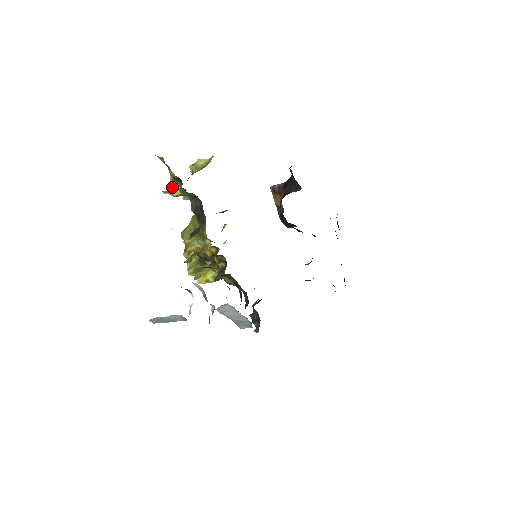
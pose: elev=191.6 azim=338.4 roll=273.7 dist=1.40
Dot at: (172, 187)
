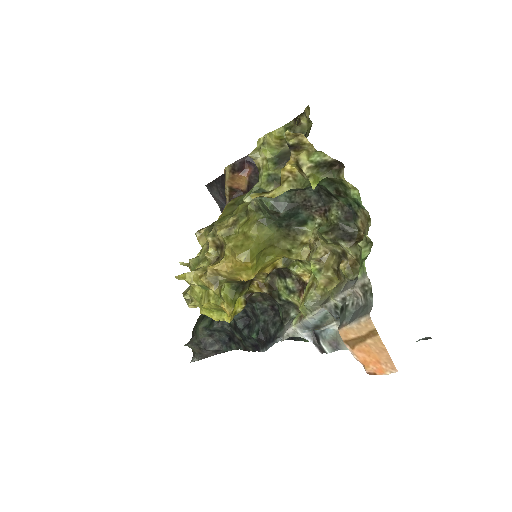
Dot at: (314, 179)
